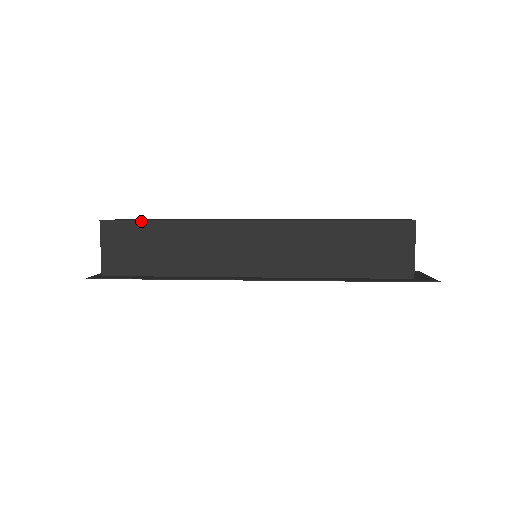
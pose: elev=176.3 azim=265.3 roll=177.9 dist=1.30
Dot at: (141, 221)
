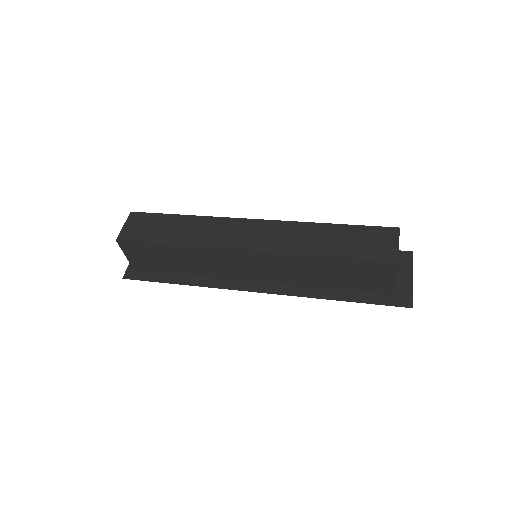
Dot at: (150, 244)
